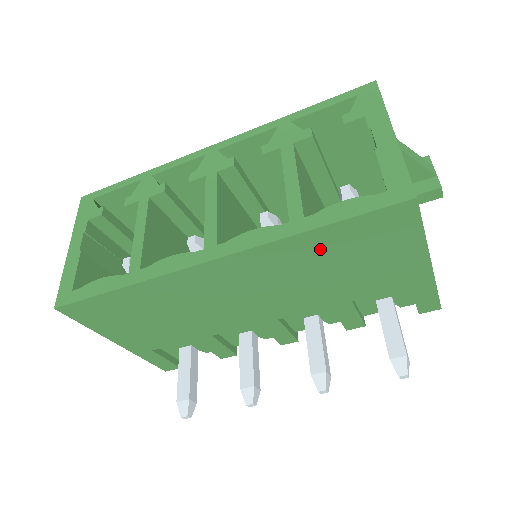
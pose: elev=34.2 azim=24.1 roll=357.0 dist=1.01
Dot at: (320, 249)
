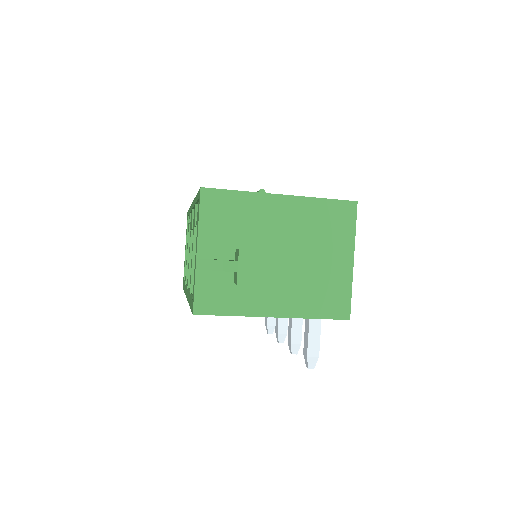
Dot at: occluded
